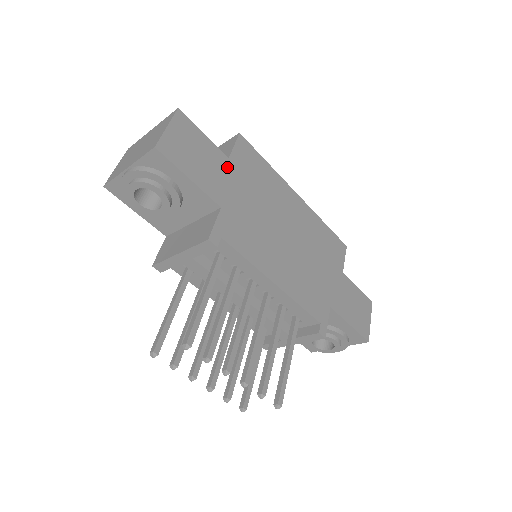
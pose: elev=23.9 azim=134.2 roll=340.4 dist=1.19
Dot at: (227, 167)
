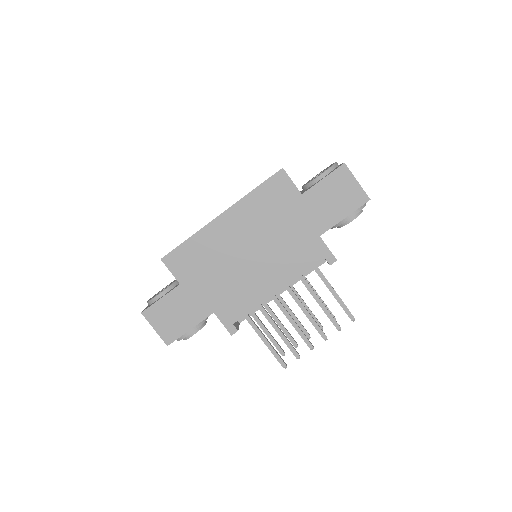
Dot at: (186, 290)
